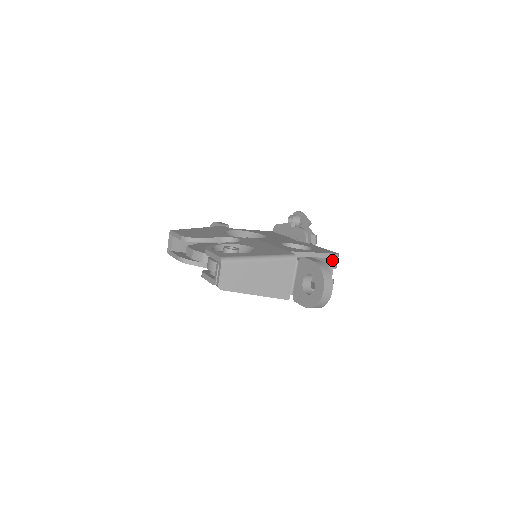
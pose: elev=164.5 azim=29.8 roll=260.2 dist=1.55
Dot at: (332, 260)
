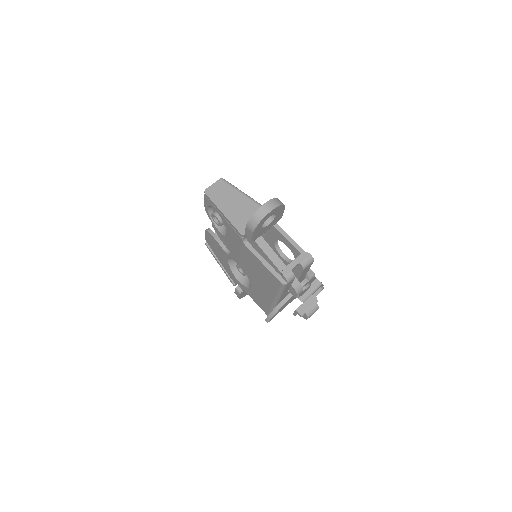
Dot at: (303, 255)
